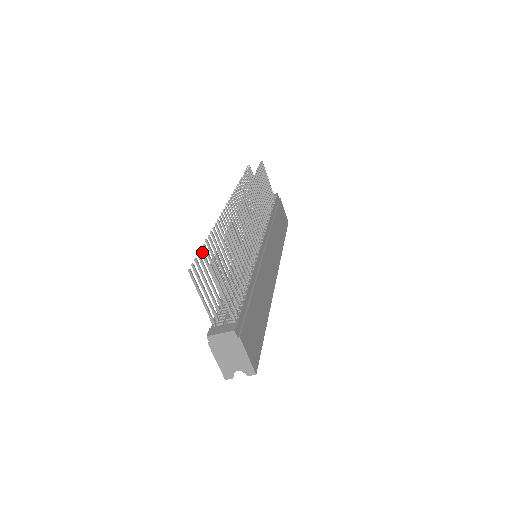
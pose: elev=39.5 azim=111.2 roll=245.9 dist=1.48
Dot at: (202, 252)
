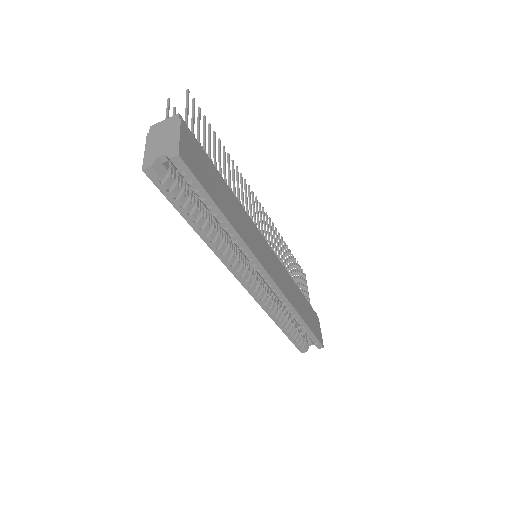
Dot at: occluded
